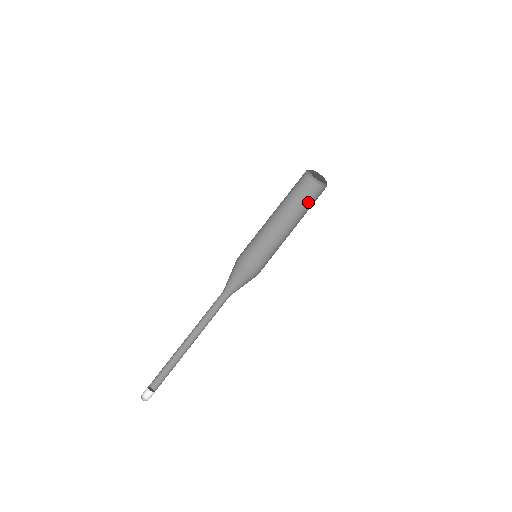
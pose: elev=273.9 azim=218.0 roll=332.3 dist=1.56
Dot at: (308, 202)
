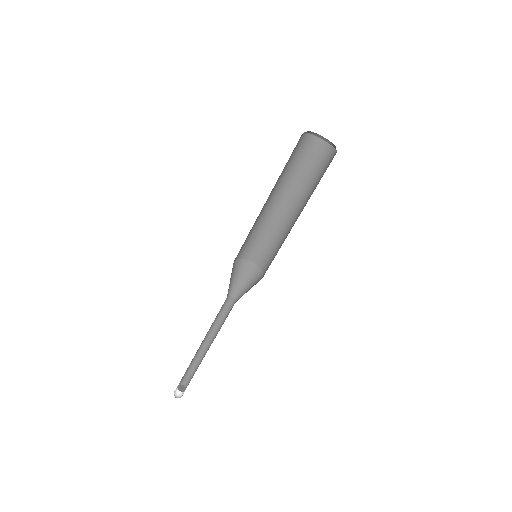
Dot at: (305, 166)
